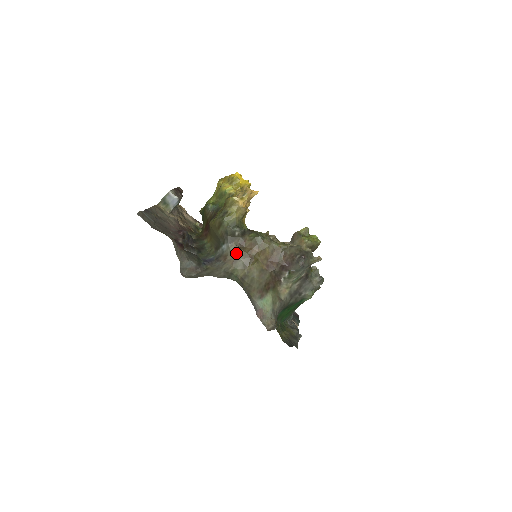
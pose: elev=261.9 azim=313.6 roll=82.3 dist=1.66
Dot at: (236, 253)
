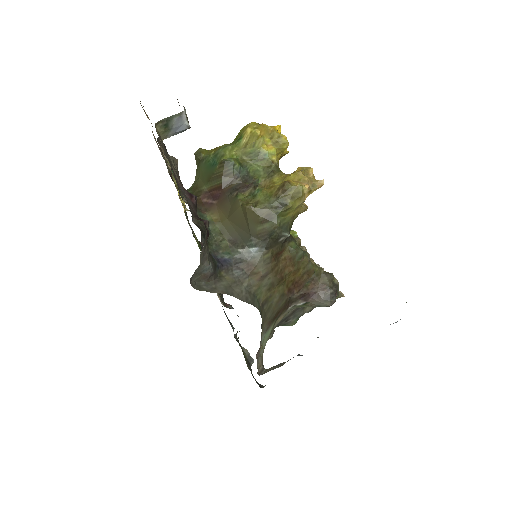
Dot at: (268, 266)
